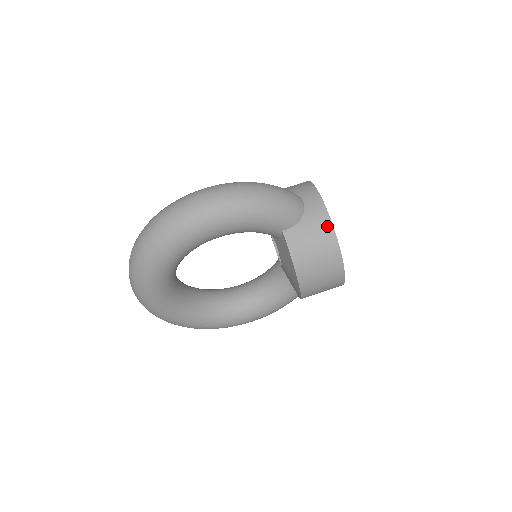
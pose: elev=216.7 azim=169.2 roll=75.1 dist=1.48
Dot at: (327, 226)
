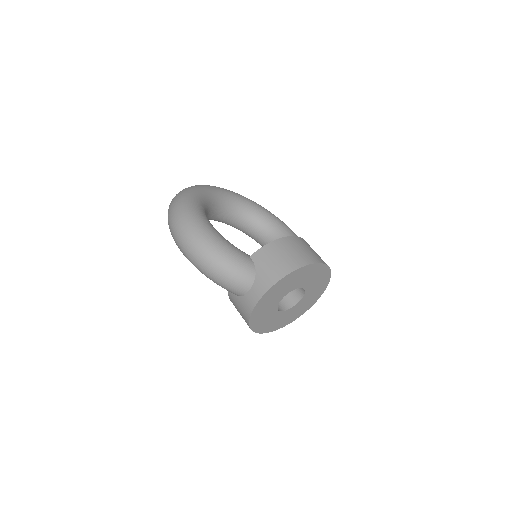
Dot at: (246, 317)
